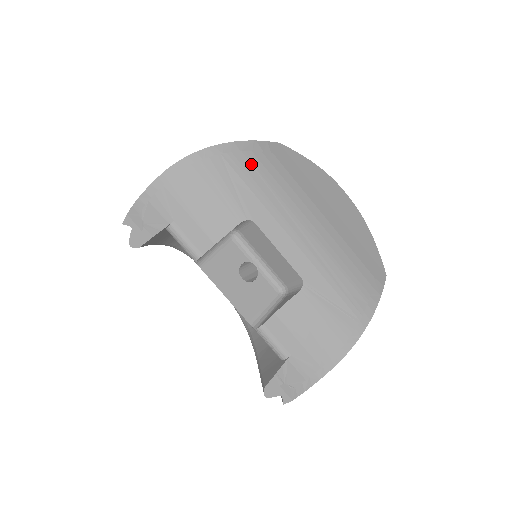
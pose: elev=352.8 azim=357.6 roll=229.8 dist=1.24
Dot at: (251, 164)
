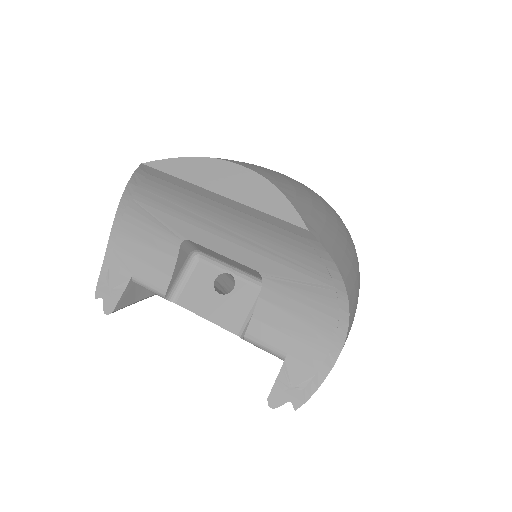
Dot at: (150, 192)
